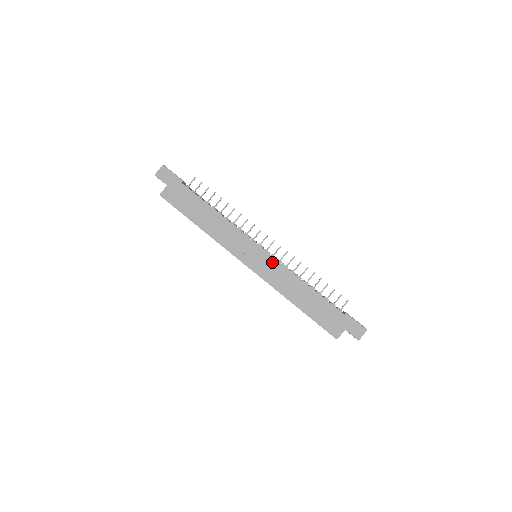
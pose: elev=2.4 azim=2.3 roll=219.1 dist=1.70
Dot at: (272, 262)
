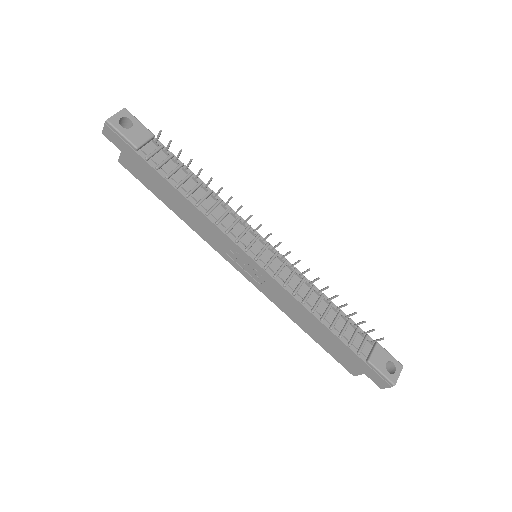
Dot at: (269, 280)
